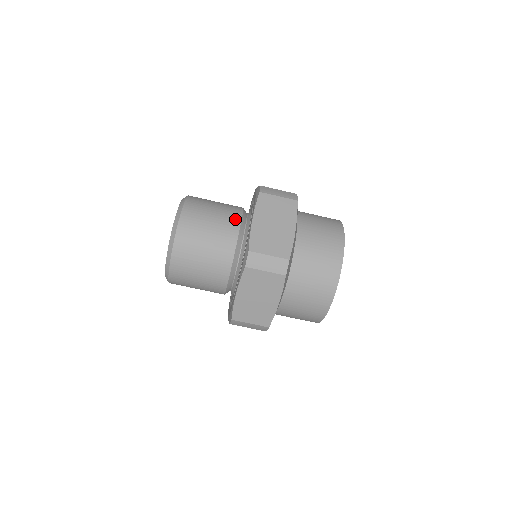
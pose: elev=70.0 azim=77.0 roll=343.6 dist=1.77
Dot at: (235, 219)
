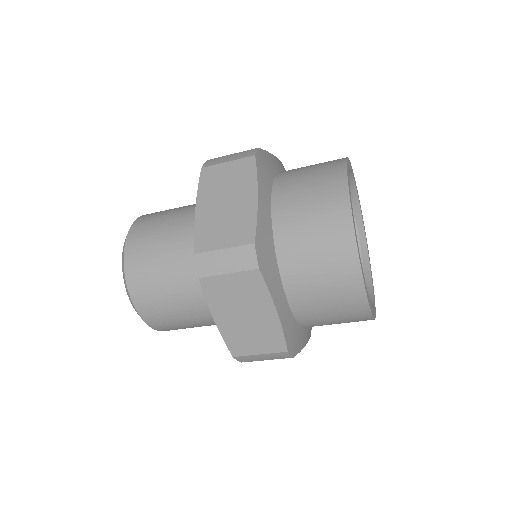
Dot at: (196, 285)
